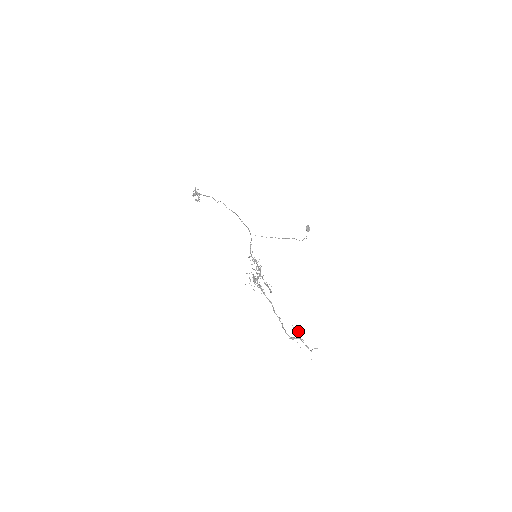
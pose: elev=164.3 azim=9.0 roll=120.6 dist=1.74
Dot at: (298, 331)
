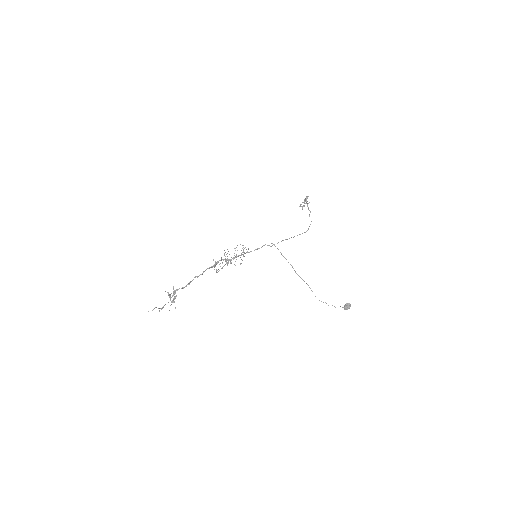
Dot at: (176, 296)
